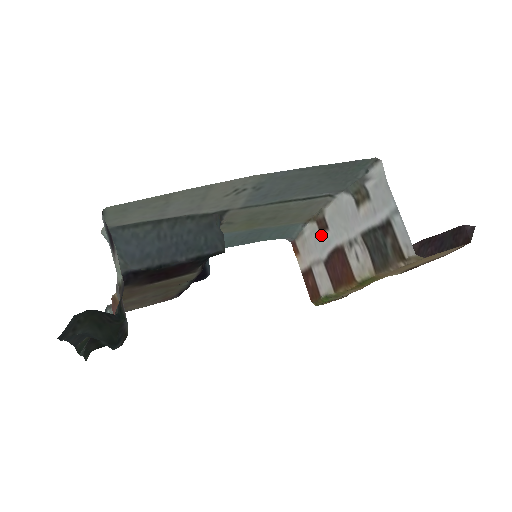
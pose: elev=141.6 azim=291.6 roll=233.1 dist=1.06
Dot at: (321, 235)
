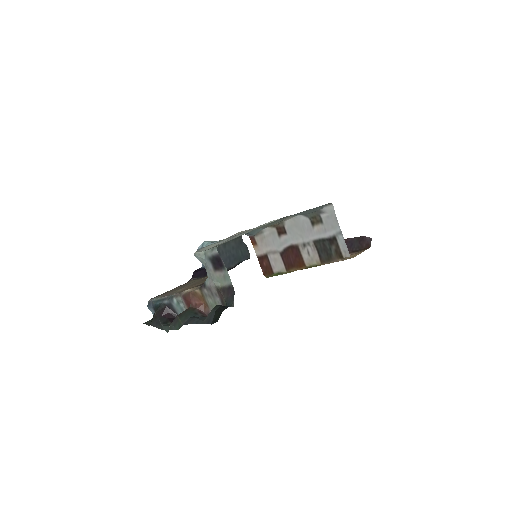
Dot at: (279, 236)
